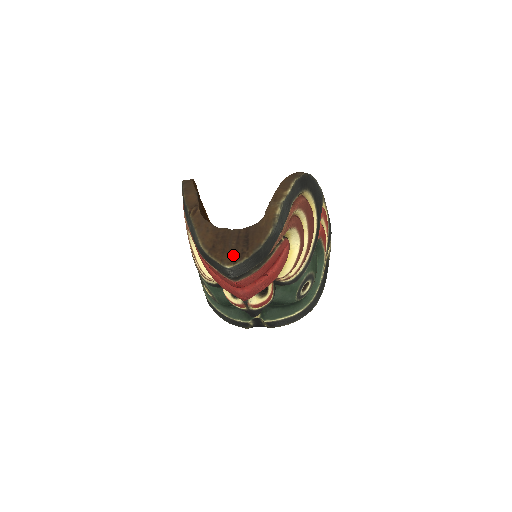
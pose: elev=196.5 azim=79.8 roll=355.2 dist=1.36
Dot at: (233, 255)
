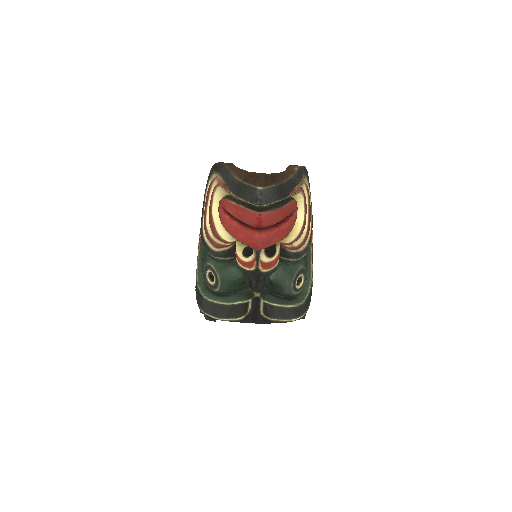
Dot at: (263, 183)
